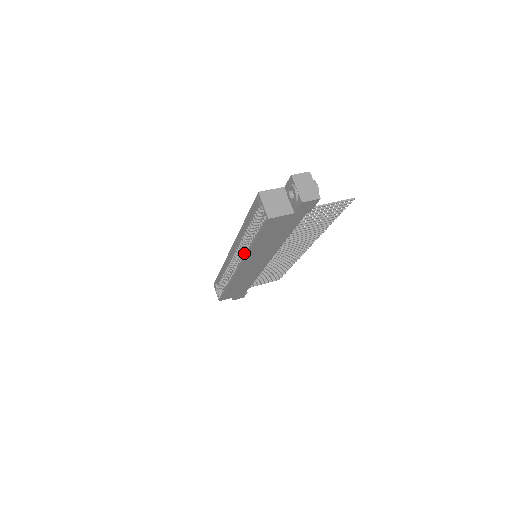
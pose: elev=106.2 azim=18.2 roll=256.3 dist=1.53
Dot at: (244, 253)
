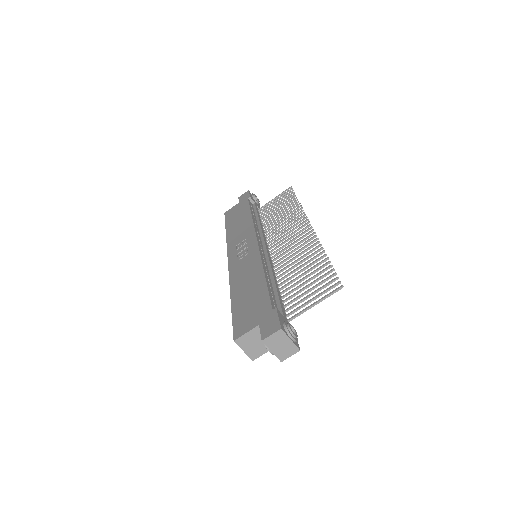
Dot at: occluded
